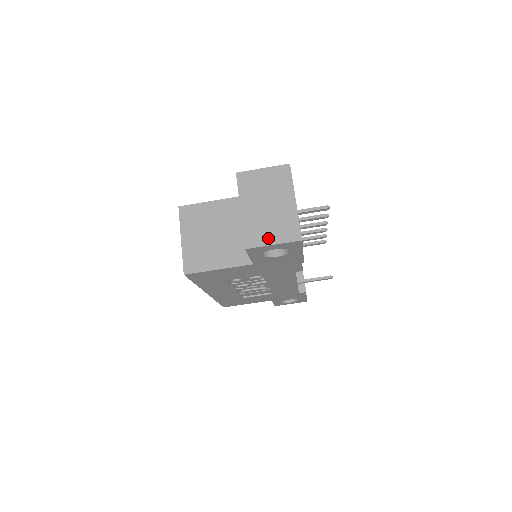
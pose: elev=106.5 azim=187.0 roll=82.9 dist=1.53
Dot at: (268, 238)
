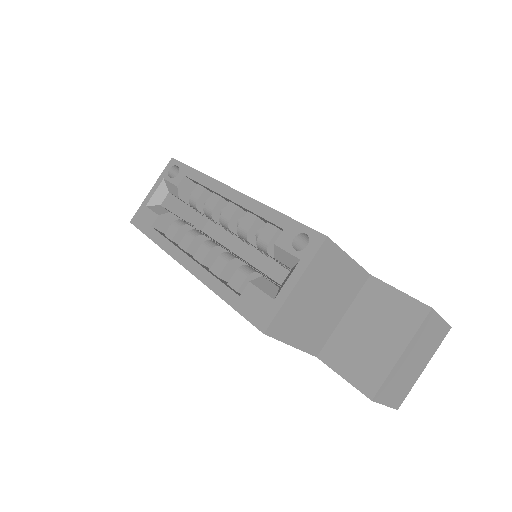
Dot at: (389, 397)
